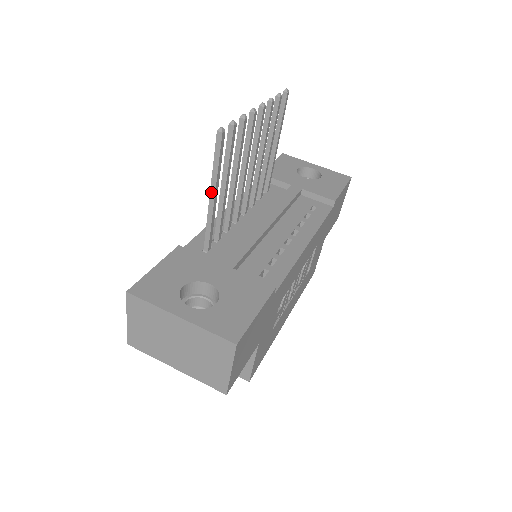
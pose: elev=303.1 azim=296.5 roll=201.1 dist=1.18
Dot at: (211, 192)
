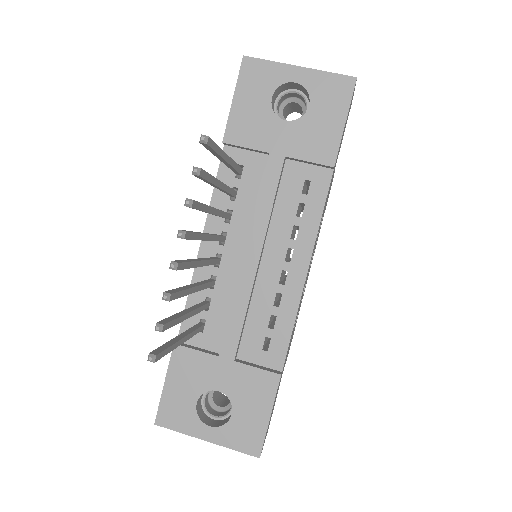
Dot at: occluded
